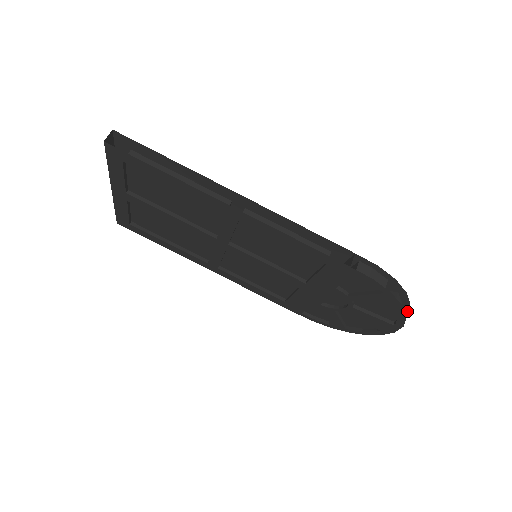
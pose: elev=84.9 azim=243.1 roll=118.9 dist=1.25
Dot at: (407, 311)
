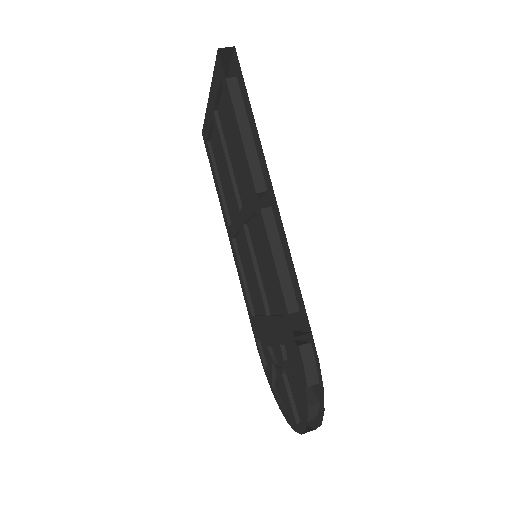
Dot at: (318, 426)
